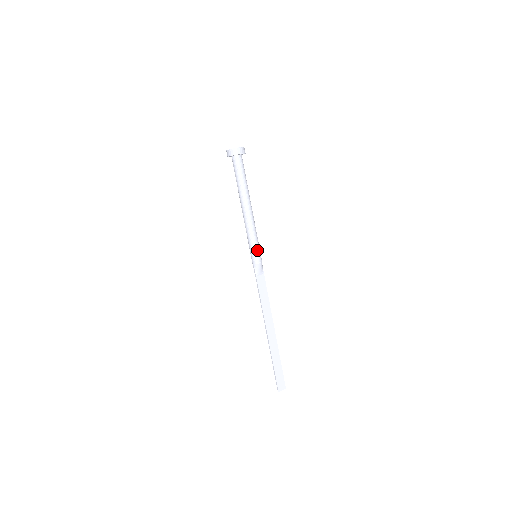
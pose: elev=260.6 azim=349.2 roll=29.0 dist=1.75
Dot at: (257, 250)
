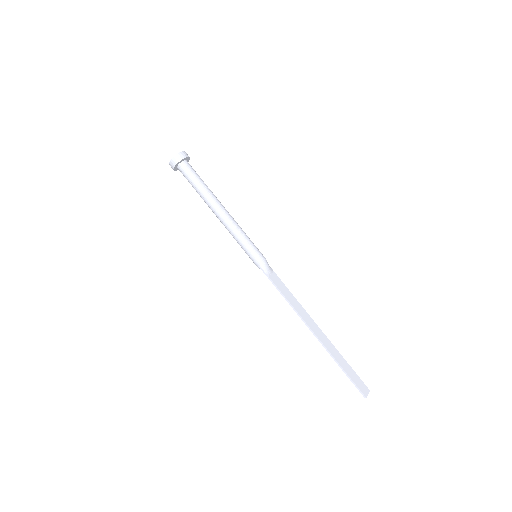
Dot at: (254, 247)
